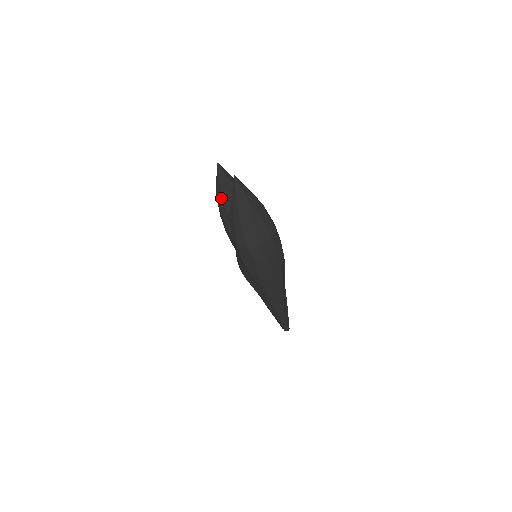
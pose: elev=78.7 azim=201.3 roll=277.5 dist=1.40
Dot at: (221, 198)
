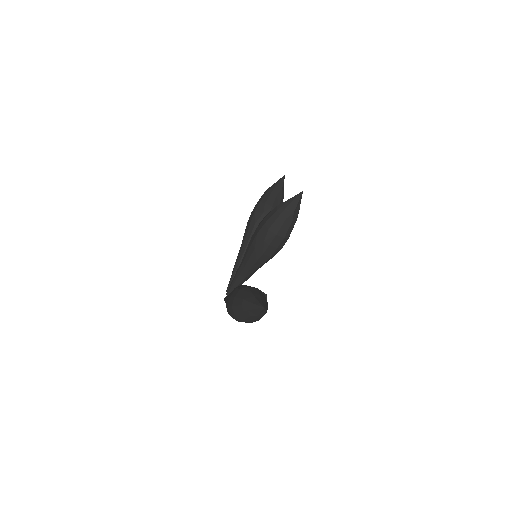
Dot at: (276, 217)
